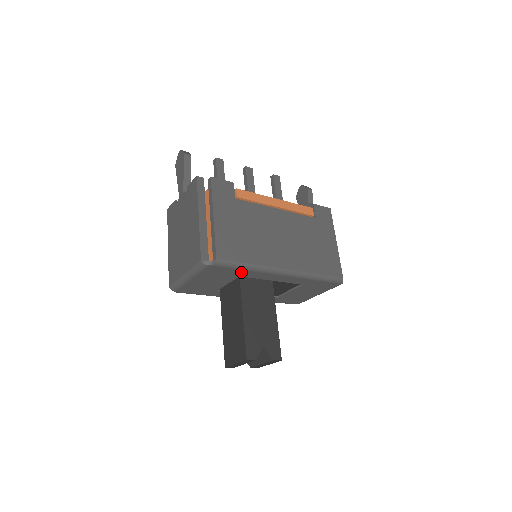
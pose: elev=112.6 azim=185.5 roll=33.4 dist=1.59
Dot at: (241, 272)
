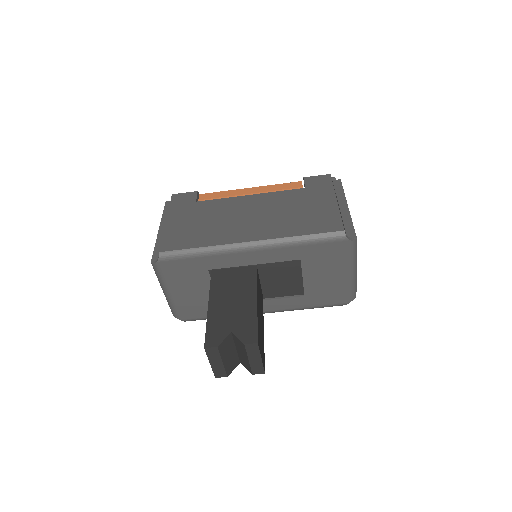
Dot at: (201, 262)
